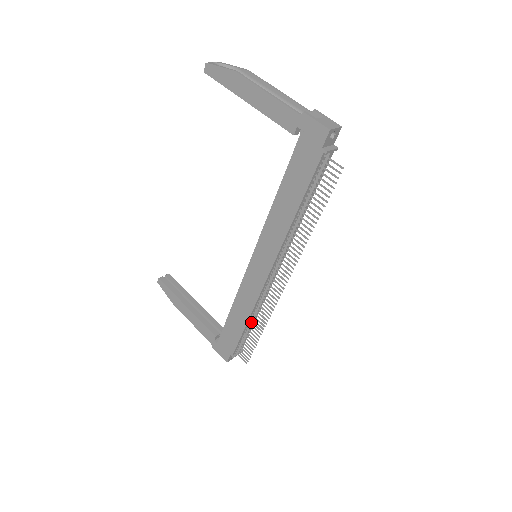
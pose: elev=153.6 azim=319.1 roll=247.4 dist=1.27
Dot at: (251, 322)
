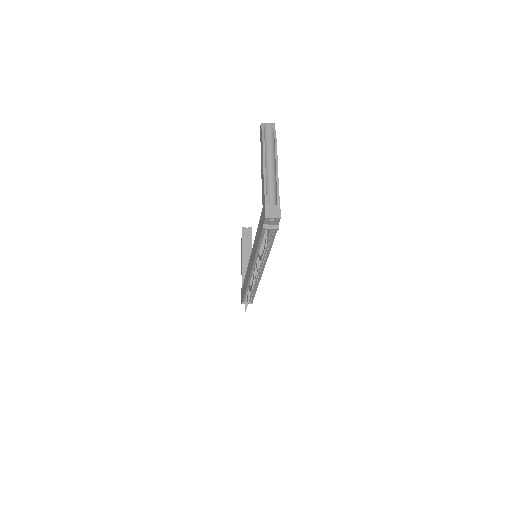
Dot at: (248, 291)
